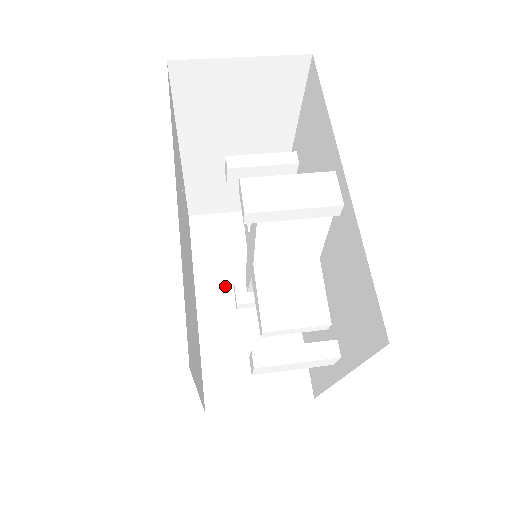
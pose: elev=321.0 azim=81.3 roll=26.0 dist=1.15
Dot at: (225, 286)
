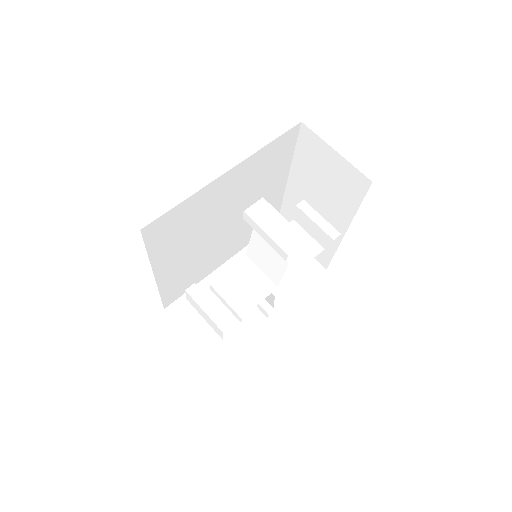
Dot at: (307, 188)
